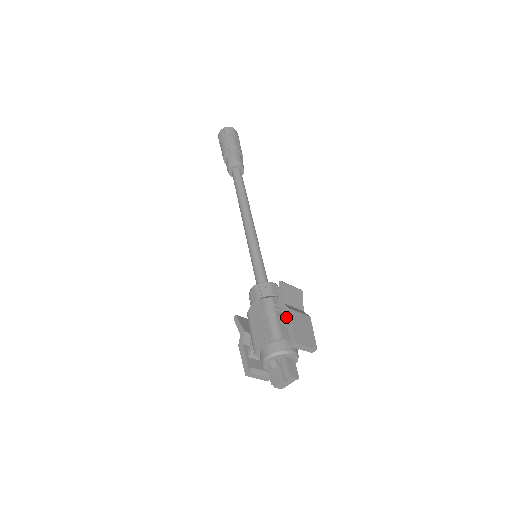
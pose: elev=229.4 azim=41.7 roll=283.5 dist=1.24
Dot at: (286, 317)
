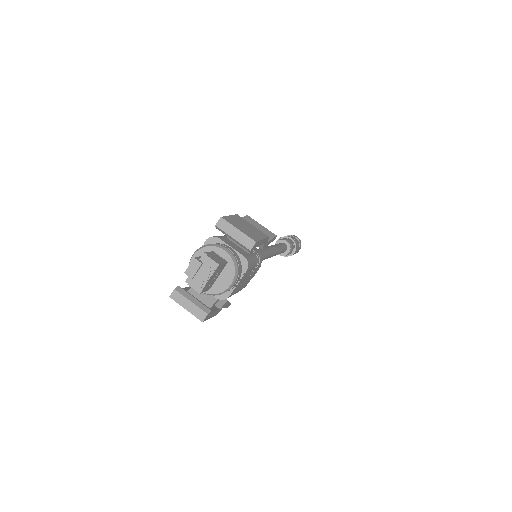
Dot at: occluded
